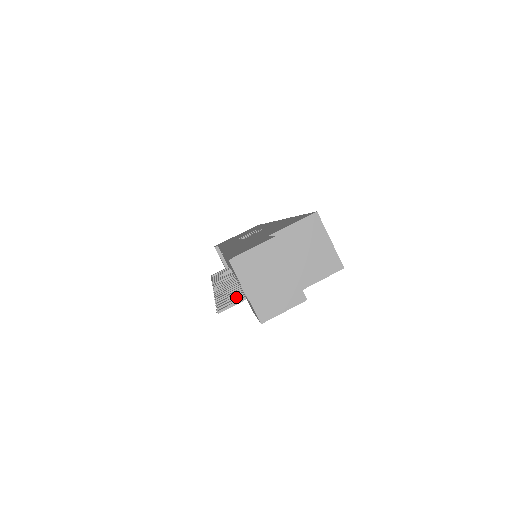
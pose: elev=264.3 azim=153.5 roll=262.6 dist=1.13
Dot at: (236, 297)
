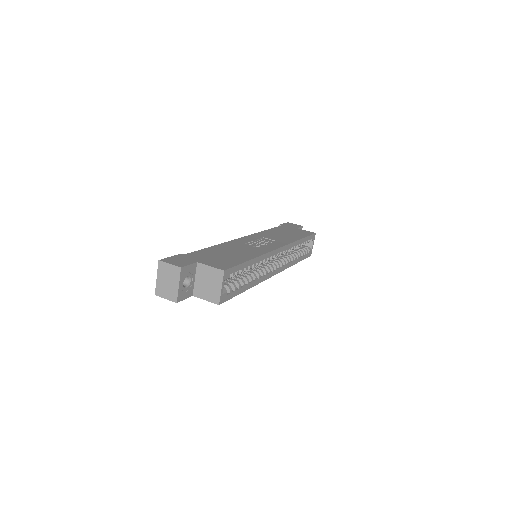
Dot at: occluded
